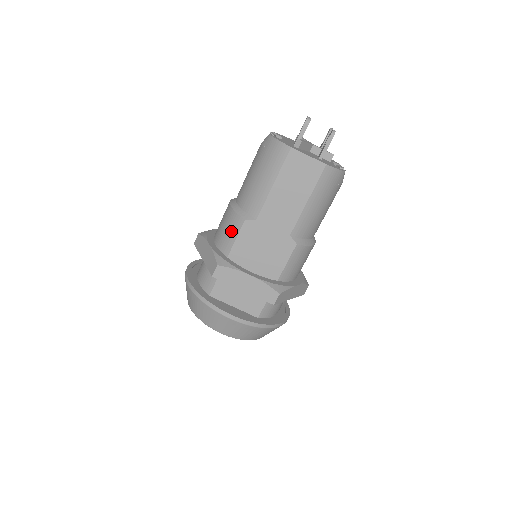
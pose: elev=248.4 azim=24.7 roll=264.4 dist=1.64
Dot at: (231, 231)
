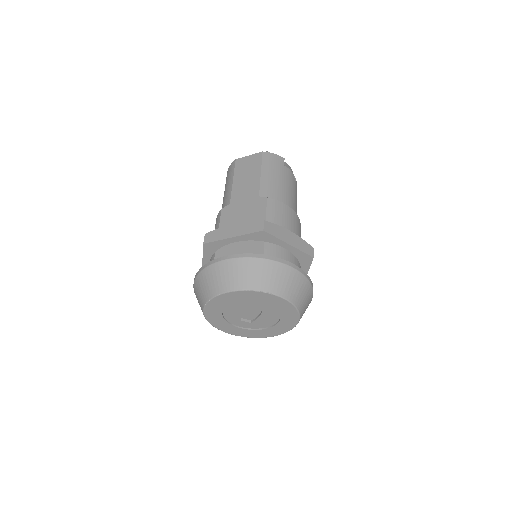
Dot at: (216, 226)
